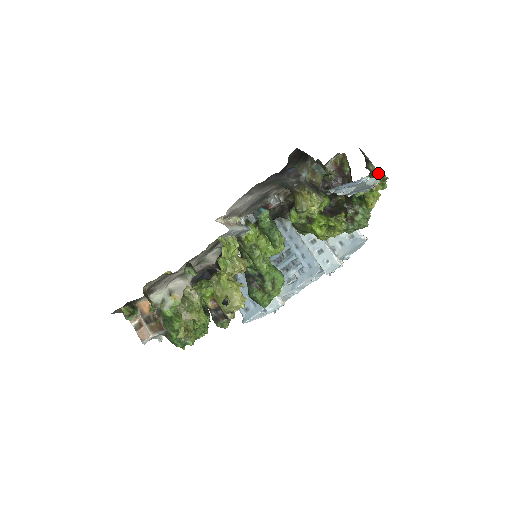
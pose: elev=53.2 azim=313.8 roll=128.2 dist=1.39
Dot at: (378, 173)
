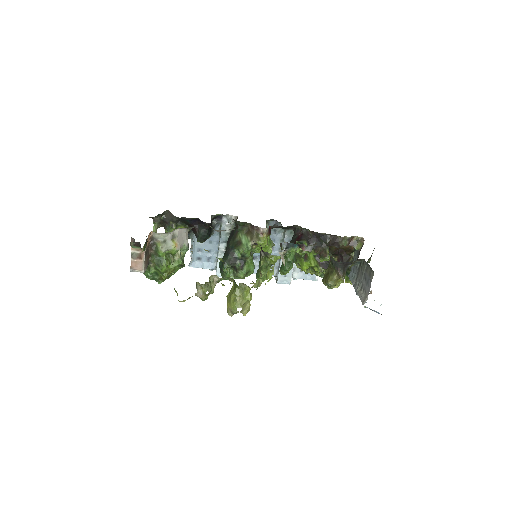
Dot at: occluded
